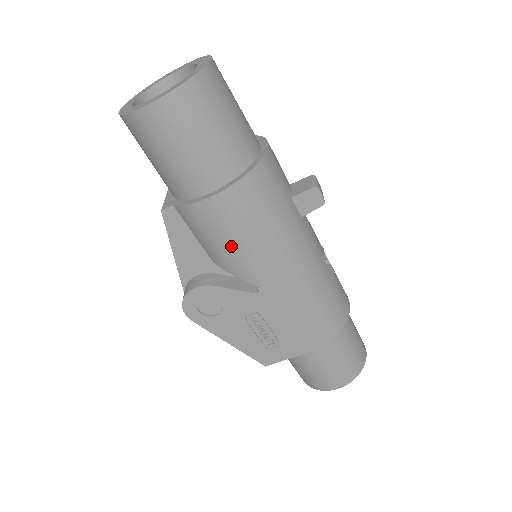
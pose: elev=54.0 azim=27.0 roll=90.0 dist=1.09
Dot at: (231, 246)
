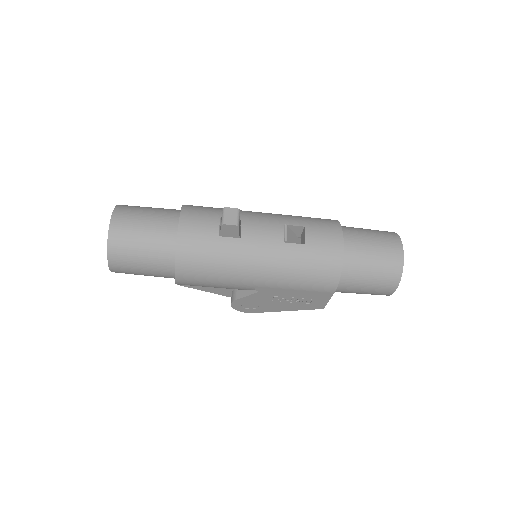
Dot at: (215, 286)
